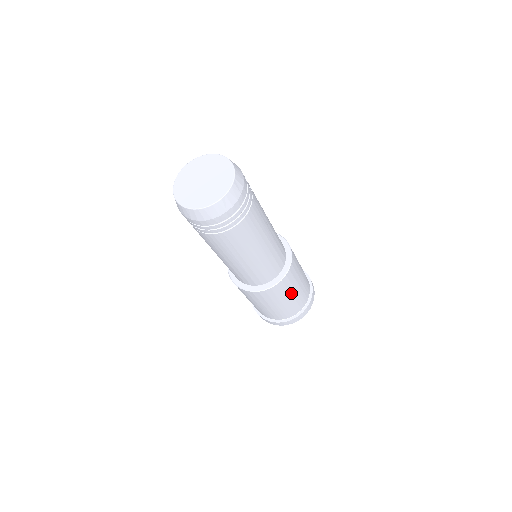
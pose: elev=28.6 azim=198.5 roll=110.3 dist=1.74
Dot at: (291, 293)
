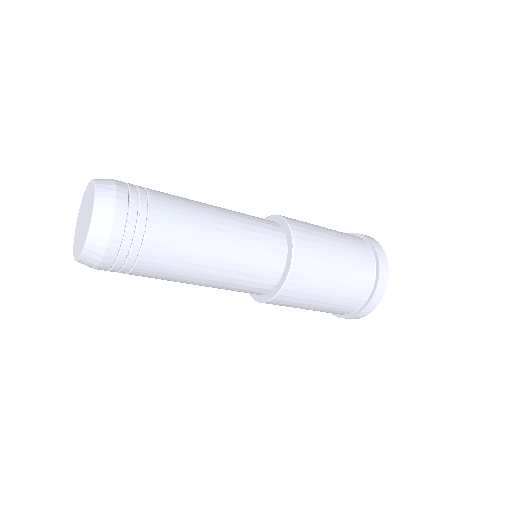
Dot at: (300, 307)
